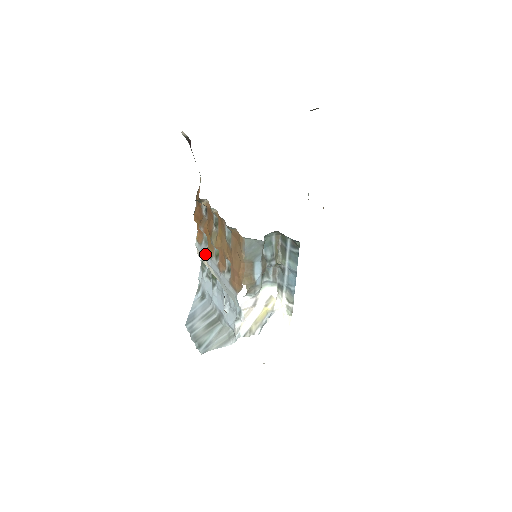
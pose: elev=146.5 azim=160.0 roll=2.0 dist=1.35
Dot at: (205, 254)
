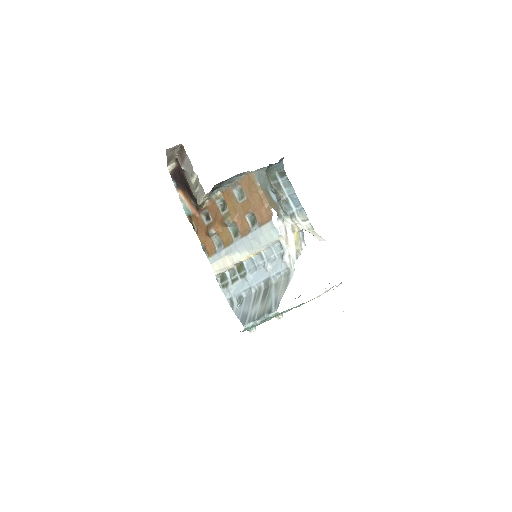
Dot at: (224, 251)
